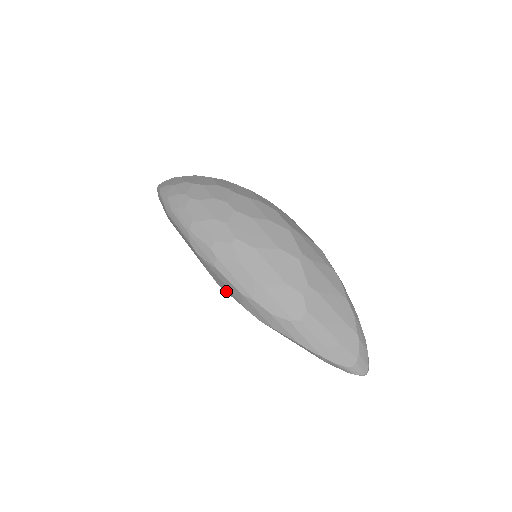
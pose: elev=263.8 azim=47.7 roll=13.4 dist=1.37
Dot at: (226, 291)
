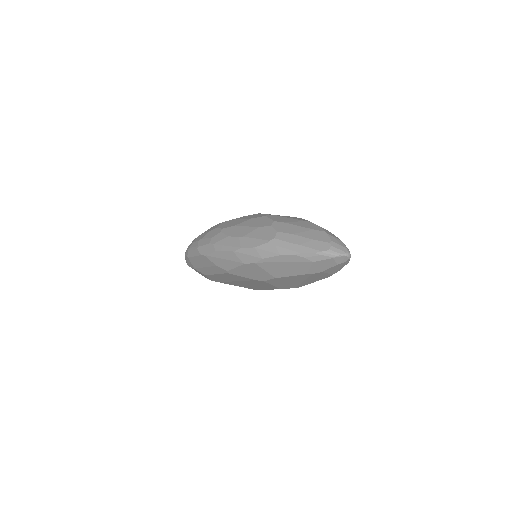
Dot at: (231, 268)
